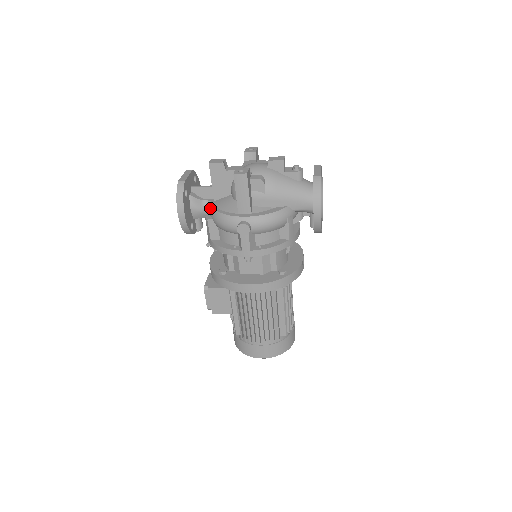
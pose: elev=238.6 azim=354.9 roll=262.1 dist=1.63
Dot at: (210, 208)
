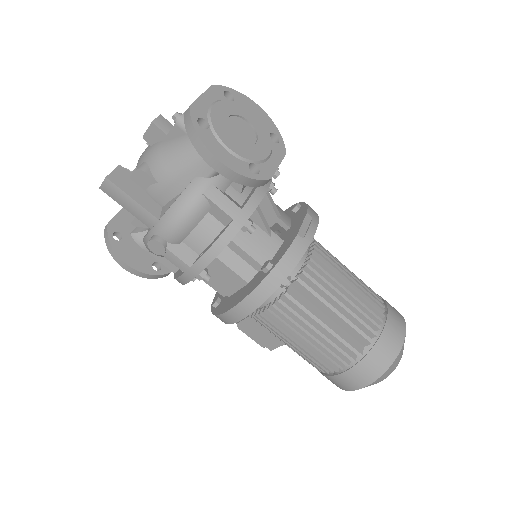
Dot at: occluded
